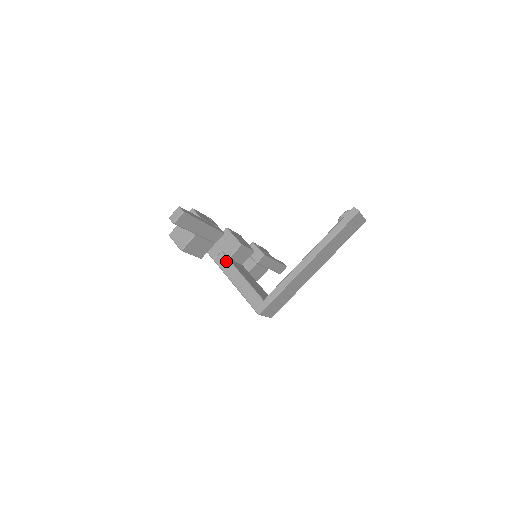
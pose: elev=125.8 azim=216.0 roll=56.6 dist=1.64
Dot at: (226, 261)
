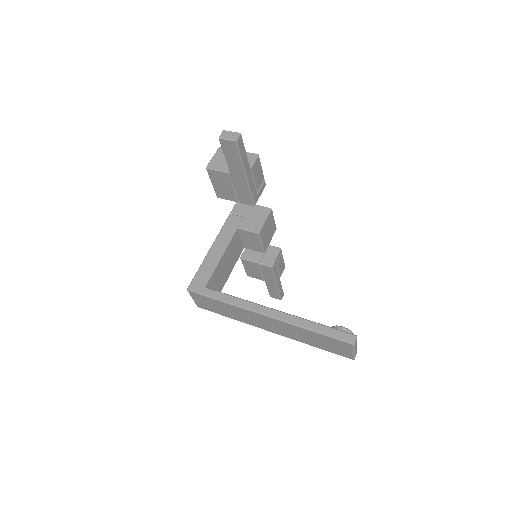
Dot at: (234, 227)
